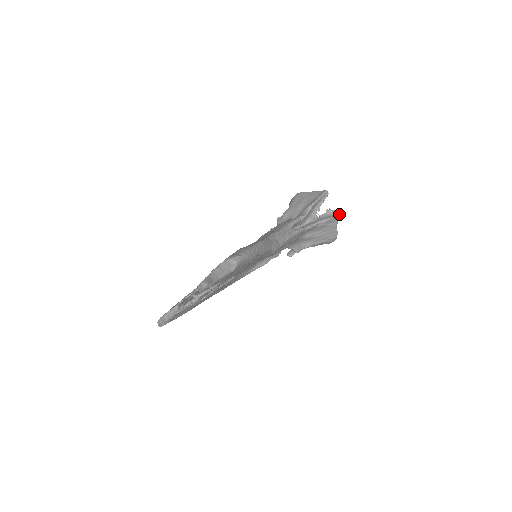
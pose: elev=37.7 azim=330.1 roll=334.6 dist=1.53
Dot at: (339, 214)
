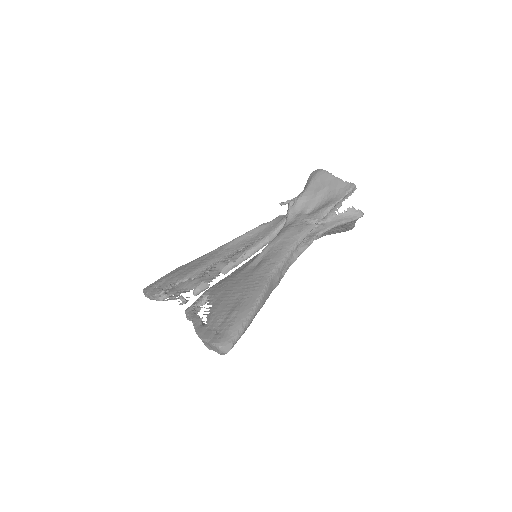
Dot at: (361, 216)
